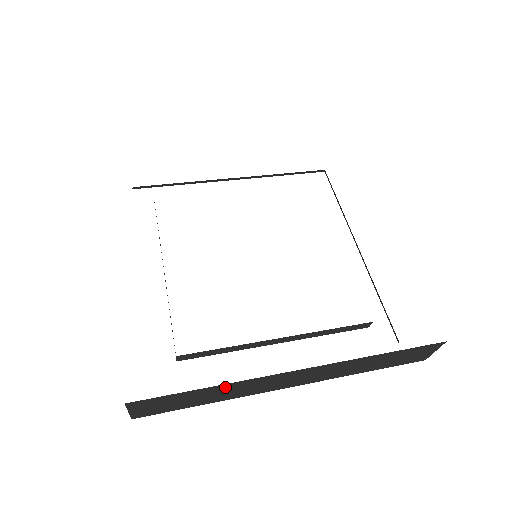
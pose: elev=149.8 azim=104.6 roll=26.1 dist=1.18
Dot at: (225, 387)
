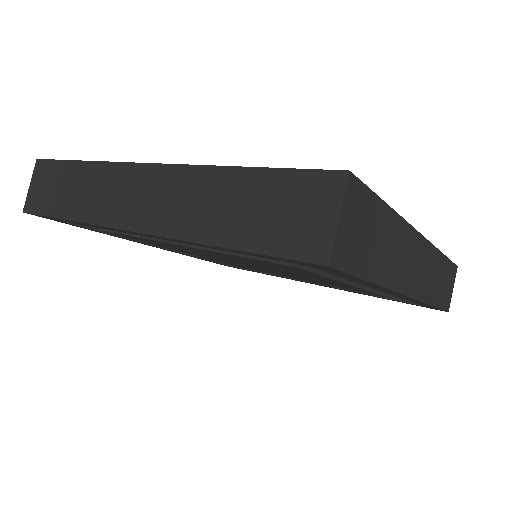
Dot at: (90, 173)
